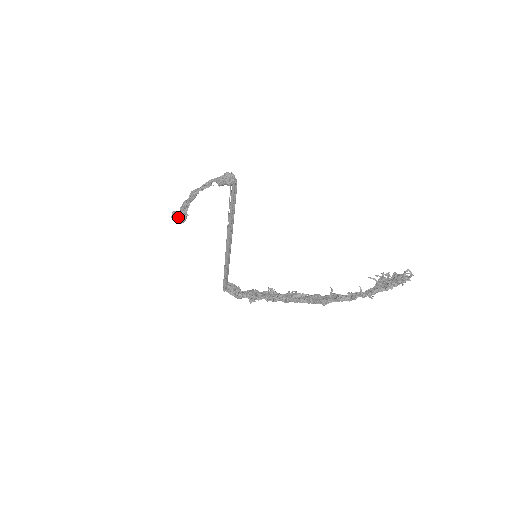
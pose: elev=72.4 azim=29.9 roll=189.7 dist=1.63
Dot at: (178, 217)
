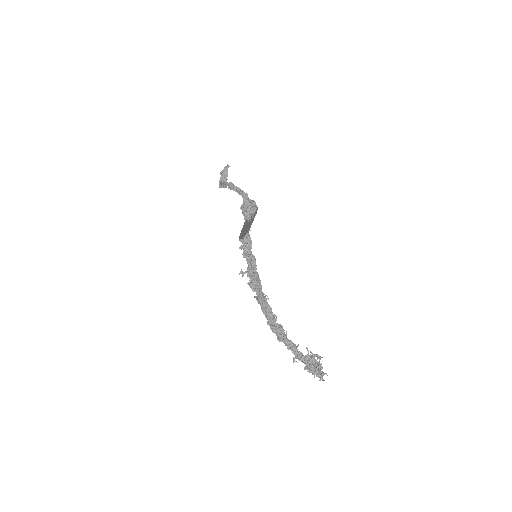
Dot at: (223, 178)
